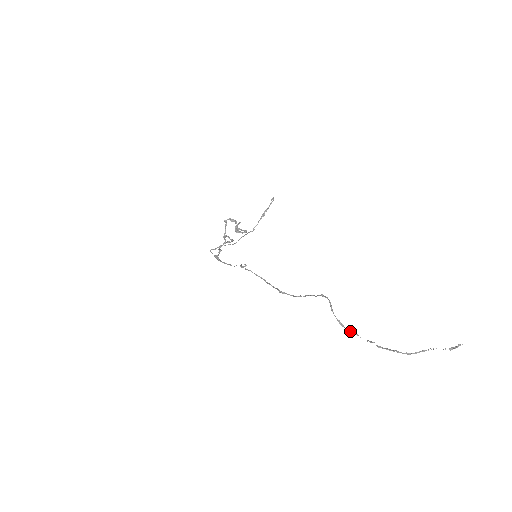
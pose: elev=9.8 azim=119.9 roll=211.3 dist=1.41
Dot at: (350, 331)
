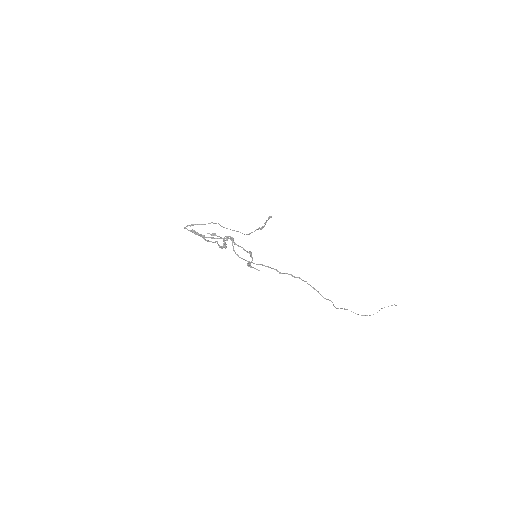
Dot at: occluded
